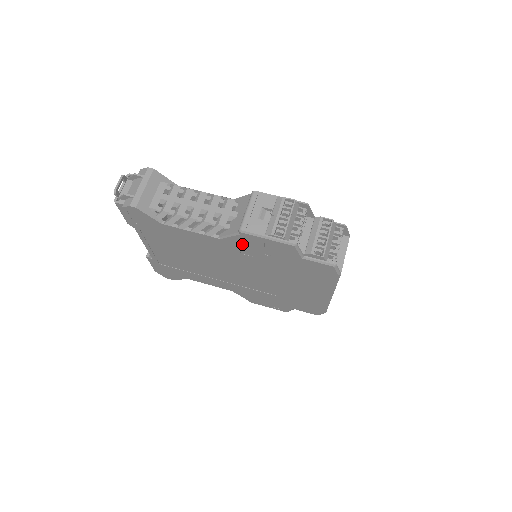
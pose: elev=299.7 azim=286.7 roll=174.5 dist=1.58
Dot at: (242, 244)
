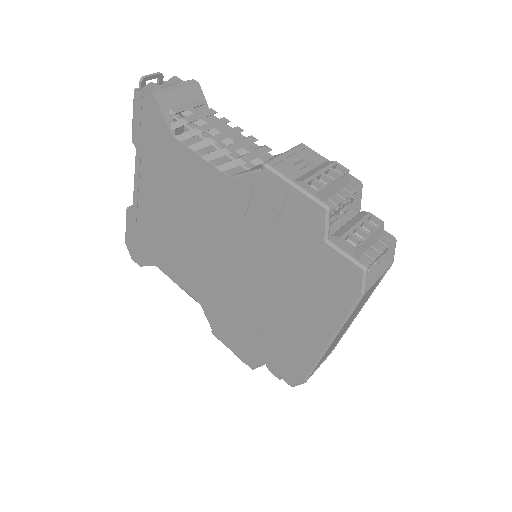
Dot at: (255, 196)
